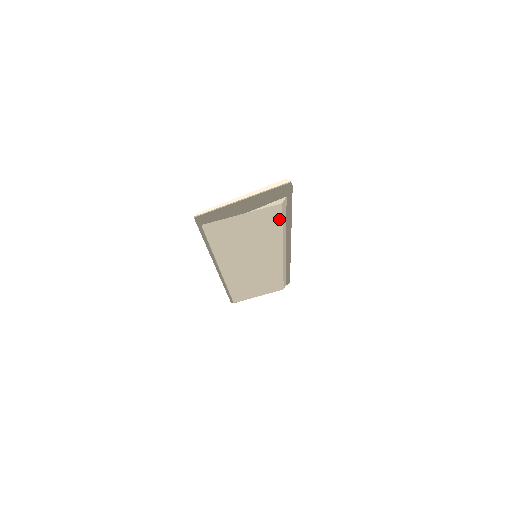
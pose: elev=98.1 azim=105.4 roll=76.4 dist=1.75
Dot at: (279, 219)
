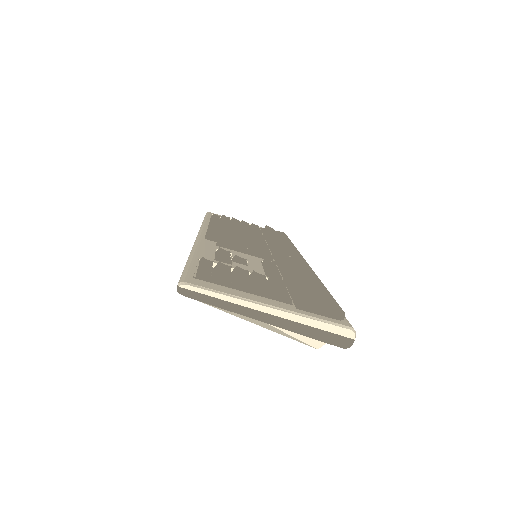
Dot at: occluded
